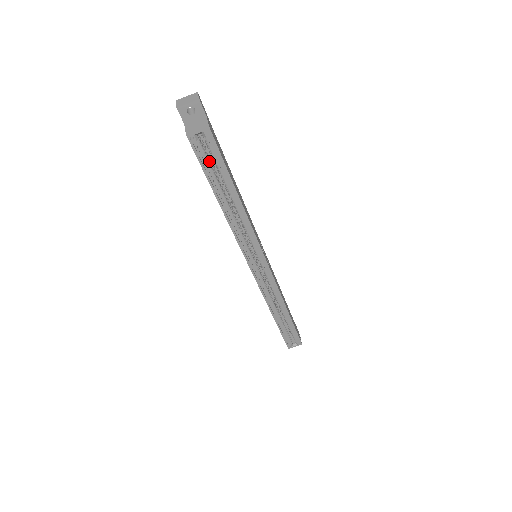
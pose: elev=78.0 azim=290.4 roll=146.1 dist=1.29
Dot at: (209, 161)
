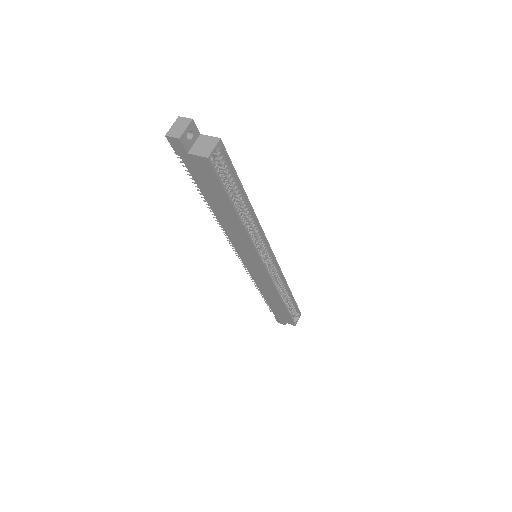
Dot at: (222, 177)
